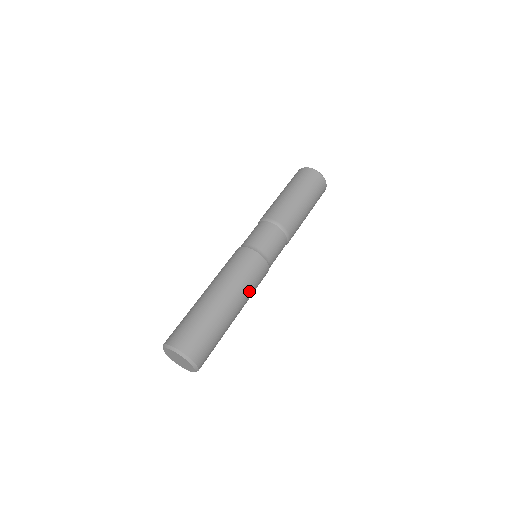
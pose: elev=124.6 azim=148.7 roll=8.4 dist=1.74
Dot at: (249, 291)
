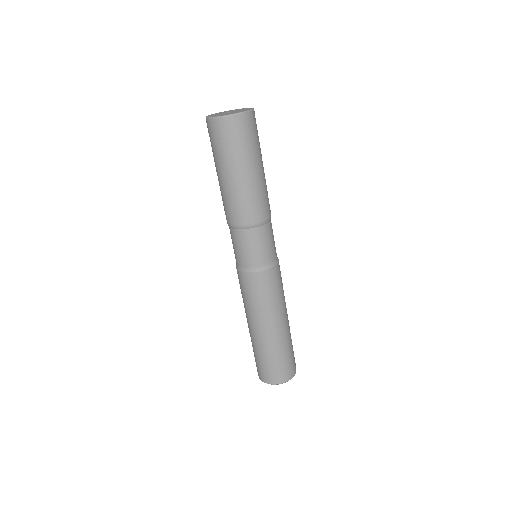
Dot at: (276, 303)
